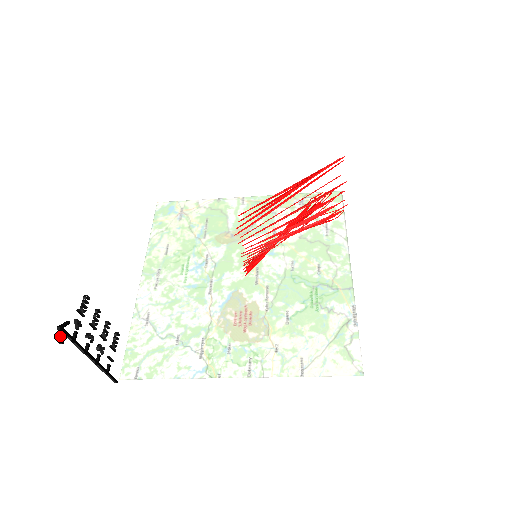
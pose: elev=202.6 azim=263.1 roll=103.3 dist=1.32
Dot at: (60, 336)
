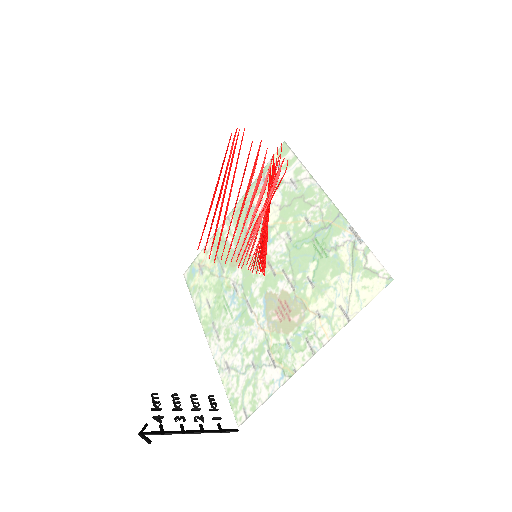
Dot at: (145, 439)
